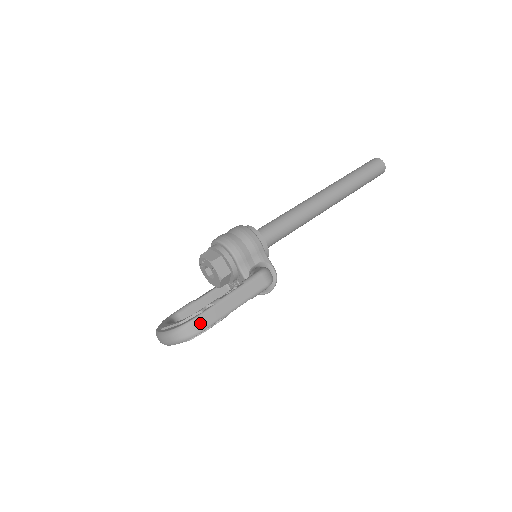
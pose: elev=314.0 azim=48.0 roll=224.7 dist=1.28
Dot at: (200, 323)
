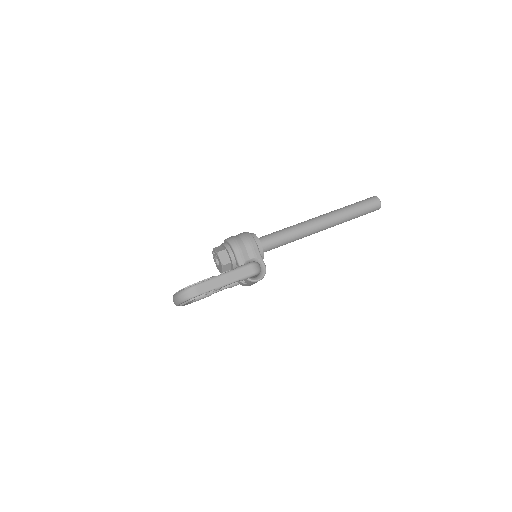
Dot at: (198, 289)
